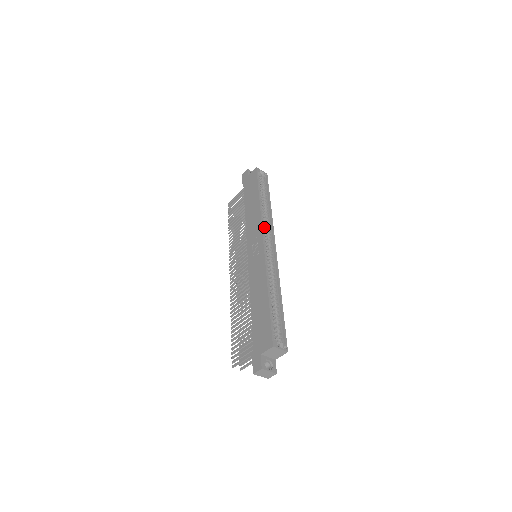
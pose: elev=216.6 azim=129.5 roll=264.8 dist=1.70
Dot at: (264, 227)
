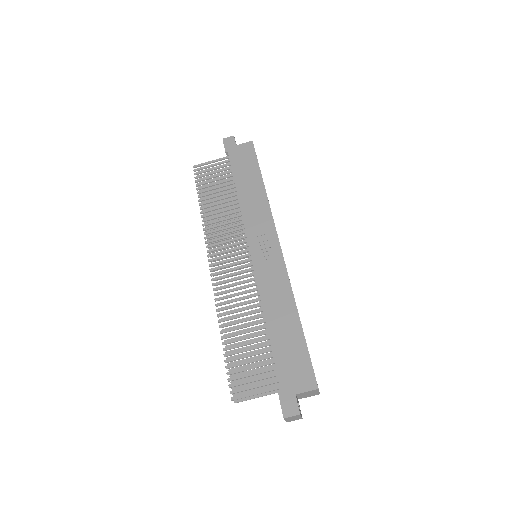
Dot at: occluded
